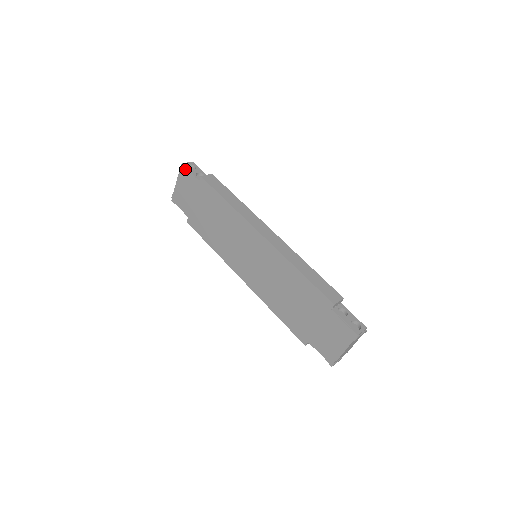
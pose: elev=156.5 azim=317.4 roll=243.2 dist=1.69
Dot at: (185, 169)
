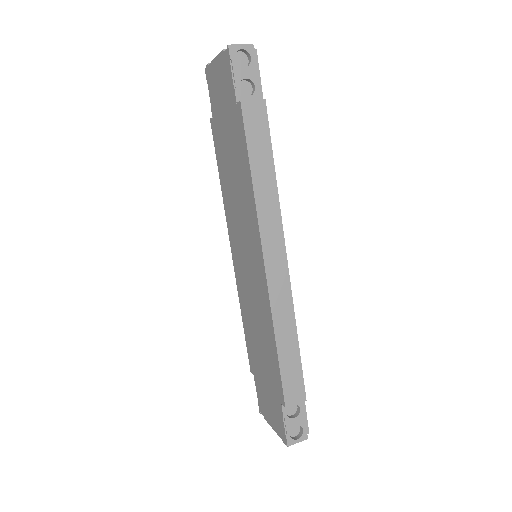
Dot at: (229, 60)
